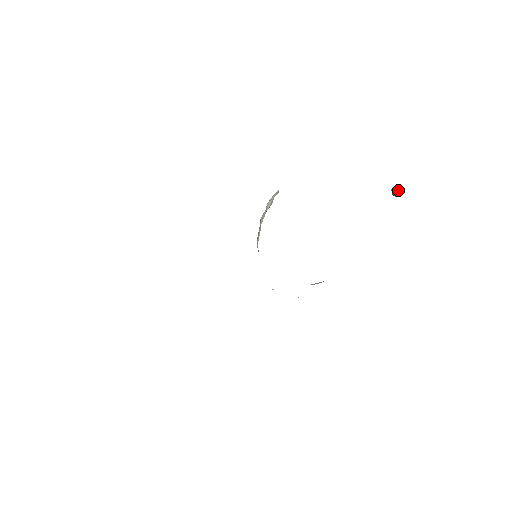
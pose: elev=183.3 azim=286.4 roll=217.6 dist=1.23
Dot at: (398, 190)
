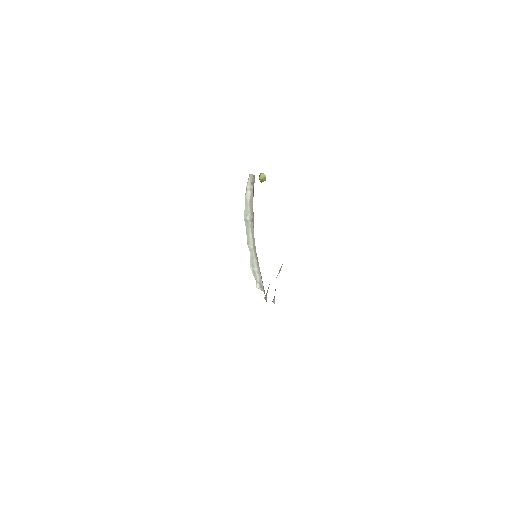
Dot at: (264, 175)
